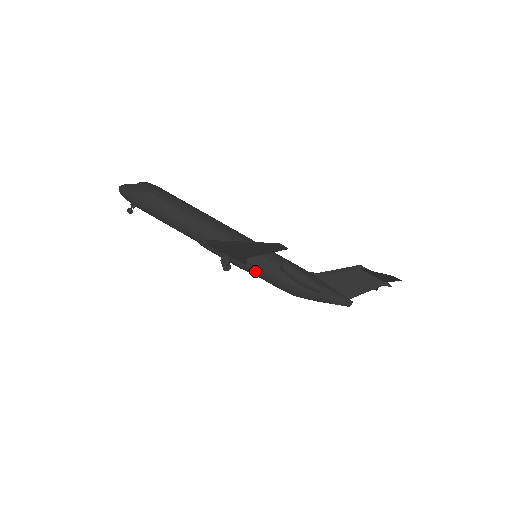
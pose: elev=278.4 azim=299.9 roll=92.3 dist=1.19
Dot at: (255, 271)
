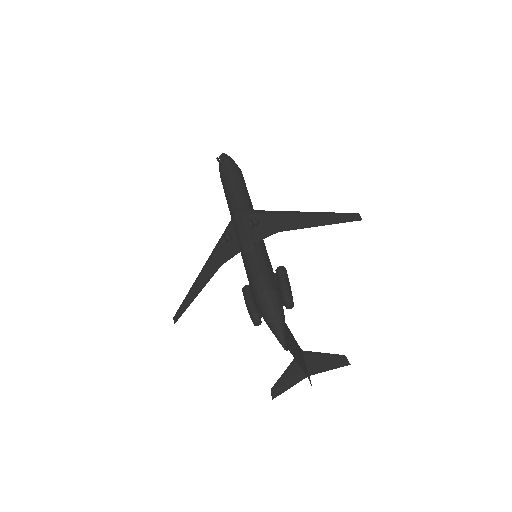
Dot at: (256, 252)
